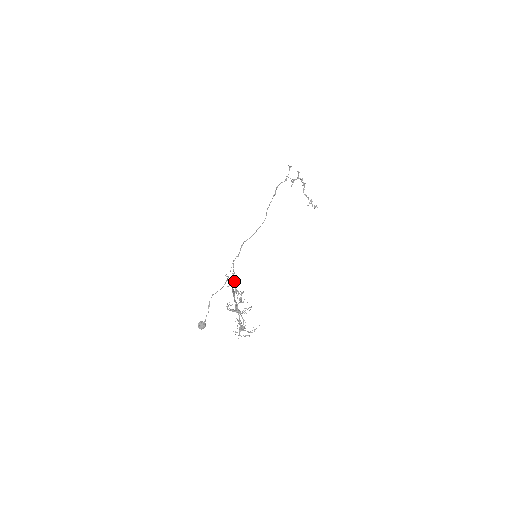
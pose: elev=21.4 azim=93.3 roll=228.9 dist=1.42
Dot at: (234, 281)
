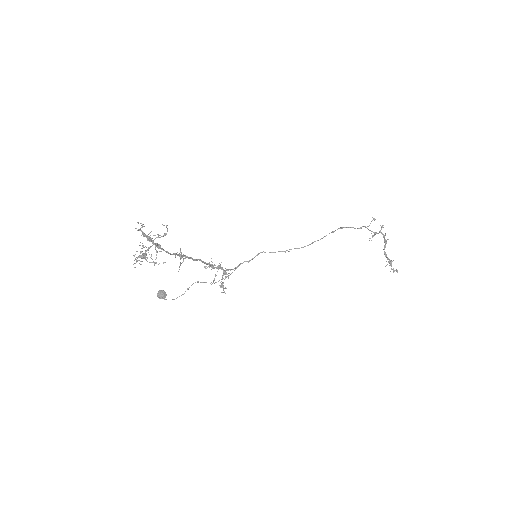
Dot at: (223, 274)
